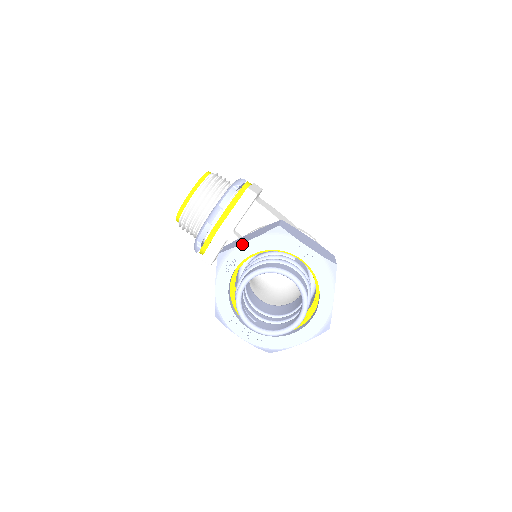
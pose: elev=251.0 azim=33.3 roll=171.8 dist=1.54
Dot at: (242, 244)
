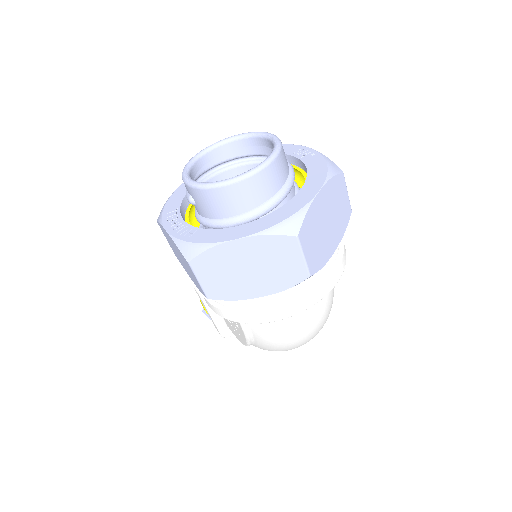
Dot at: occluded
